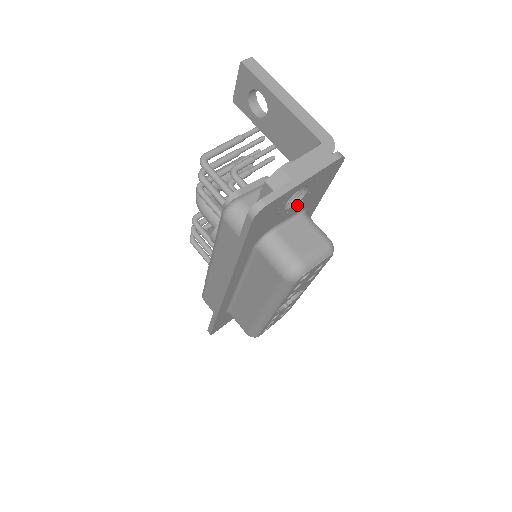
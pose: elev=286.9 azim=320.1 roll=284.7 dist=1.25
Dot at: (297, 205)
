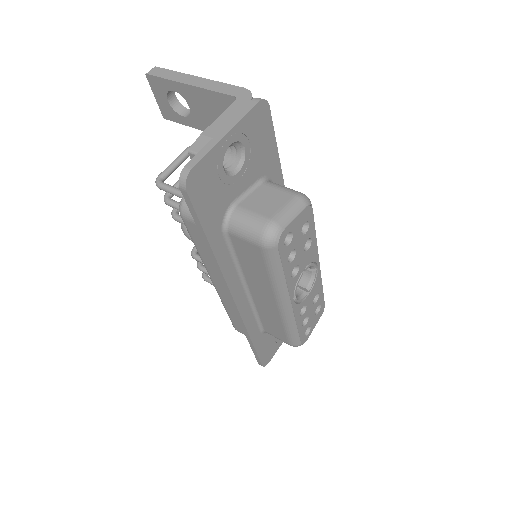
Dot at: (246, 170)
